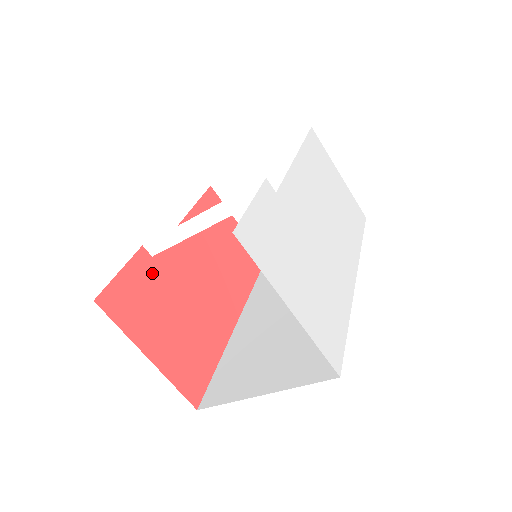
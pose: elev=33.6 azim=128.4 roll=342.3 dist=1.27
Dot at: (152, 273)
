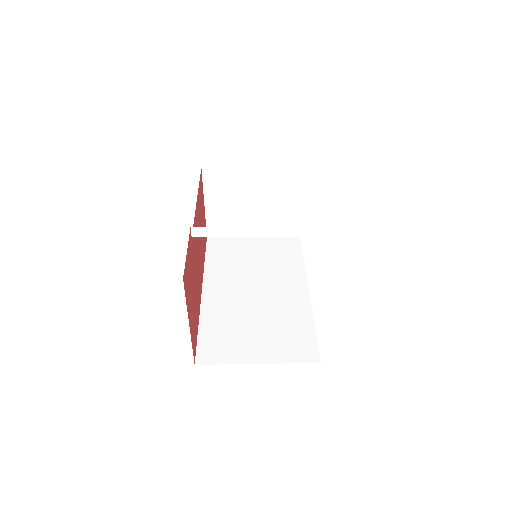
Dot at: (191, 252)
